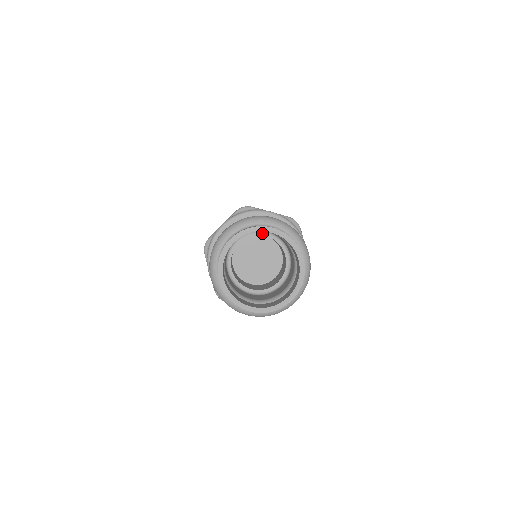
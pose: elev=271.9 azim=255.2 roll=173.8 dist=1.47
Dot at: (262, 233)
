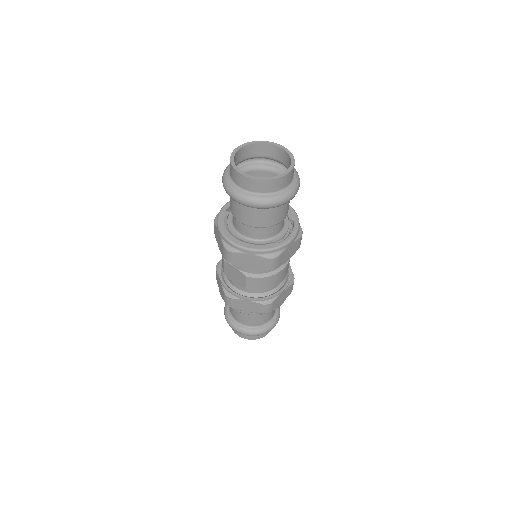
Dot at: occluded
